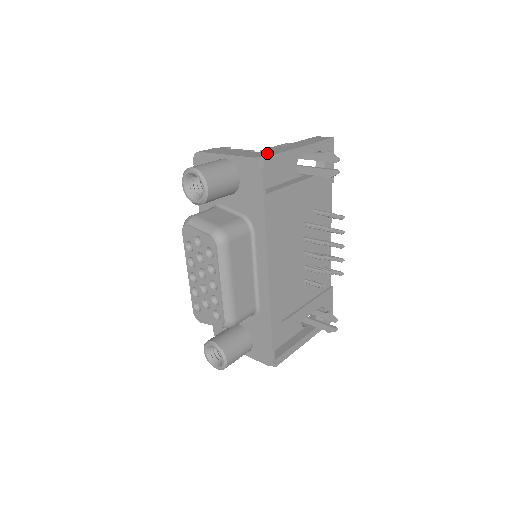
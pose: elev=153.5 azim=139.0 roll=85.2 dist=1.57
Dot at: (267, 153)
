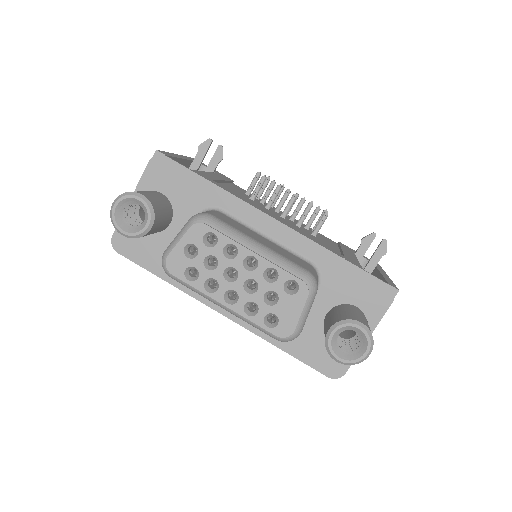
Dot at: occluded
